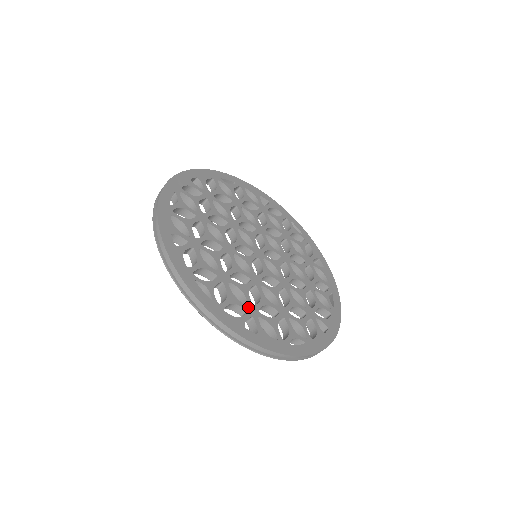
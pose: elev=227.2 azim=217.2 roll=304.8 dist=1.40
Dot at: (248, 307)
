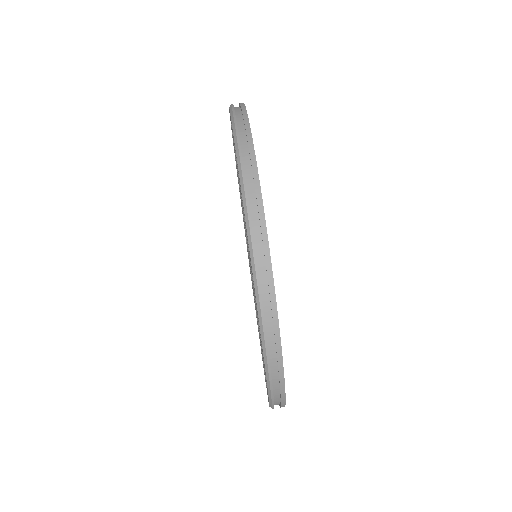
Dot at: occluded
